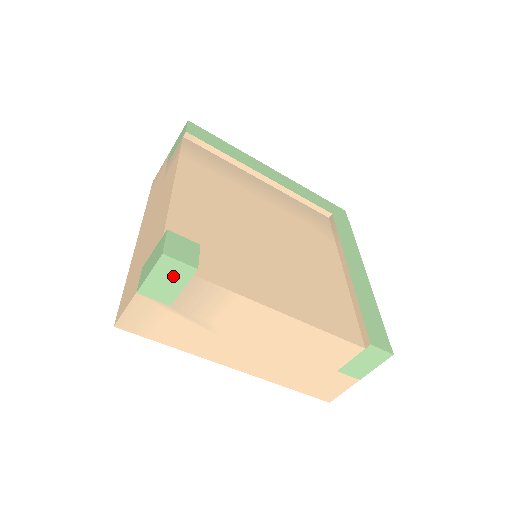
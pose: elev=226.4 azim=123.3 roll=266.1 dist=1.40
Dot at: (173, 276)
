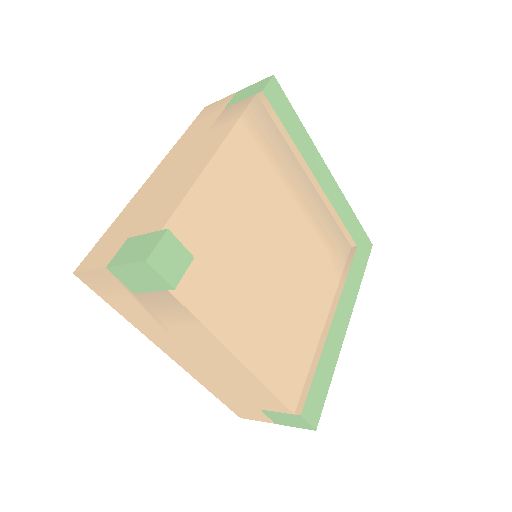
Dot at: (148, 279)
